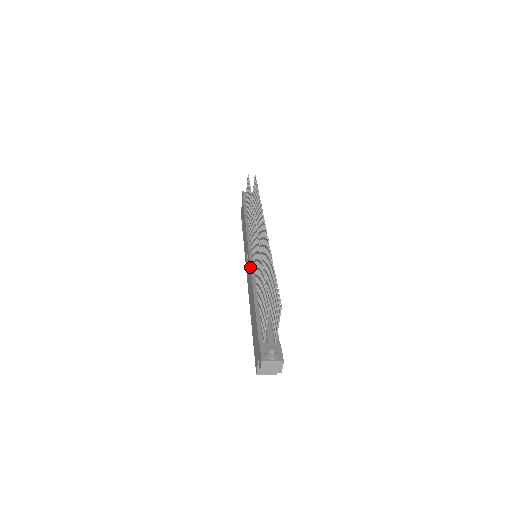
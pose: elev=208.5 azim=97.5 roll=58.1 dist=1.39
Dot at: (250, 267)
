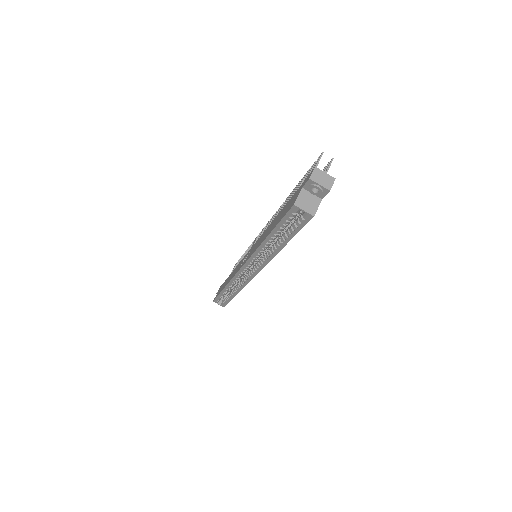
Dot at: occluded
